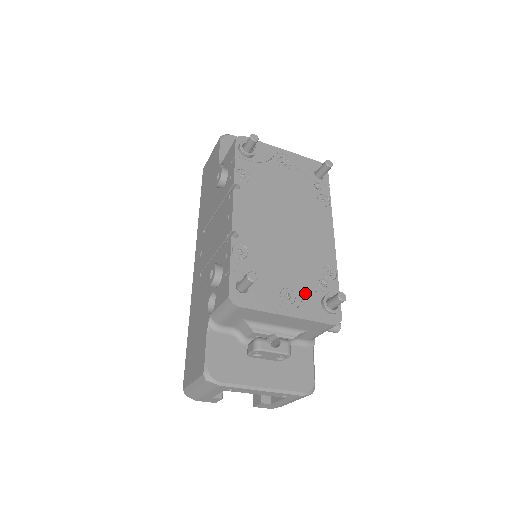
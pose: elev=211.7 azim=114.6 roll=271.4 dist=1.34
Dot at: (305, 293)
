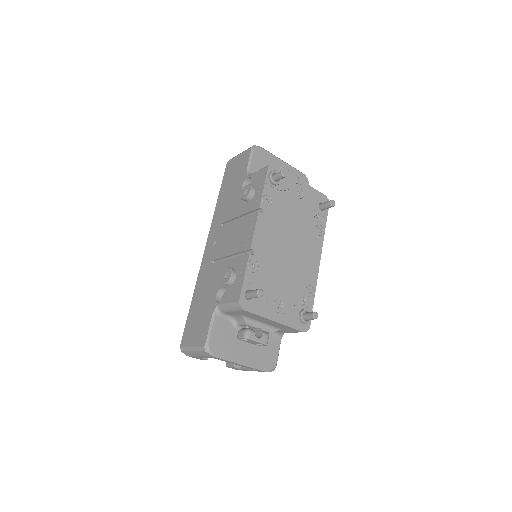
Dot at: (290, 305)
